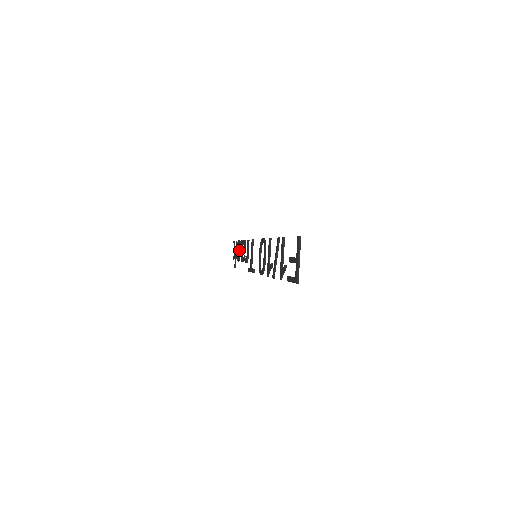
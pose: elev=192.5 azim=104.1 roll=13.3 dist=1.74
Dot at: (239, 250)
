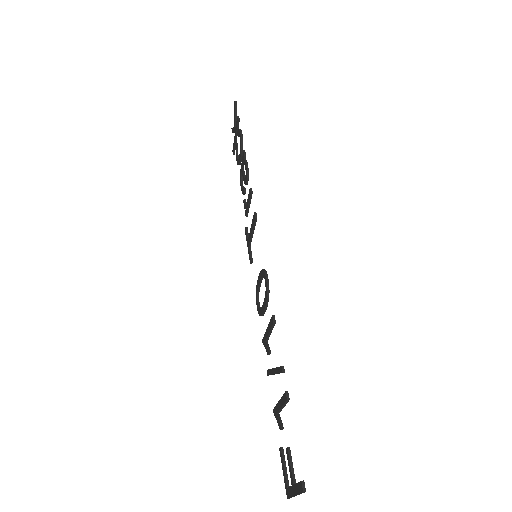
Dot at: (239, 154)
